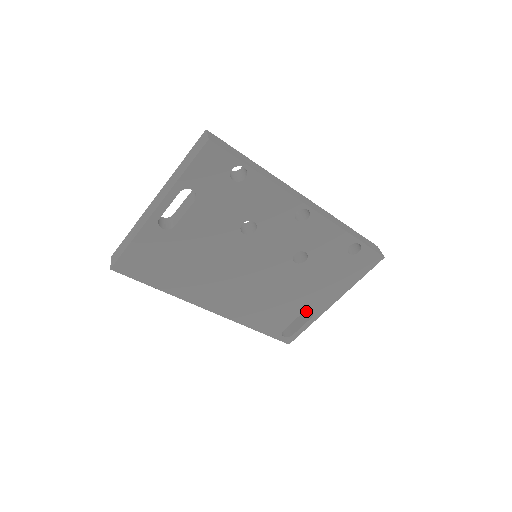
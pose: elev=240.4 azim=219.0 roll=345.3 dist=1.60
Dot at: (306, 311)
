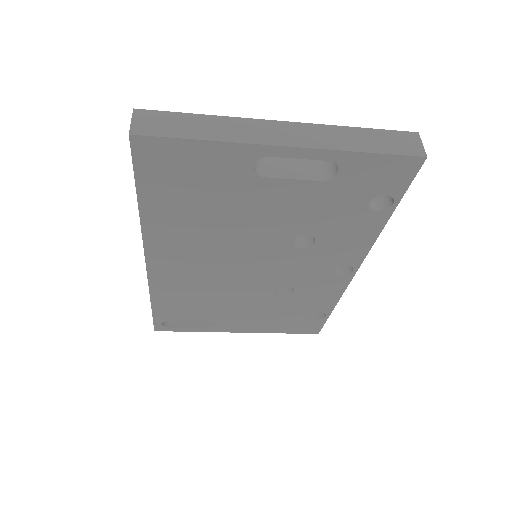
Dot at: occluded
